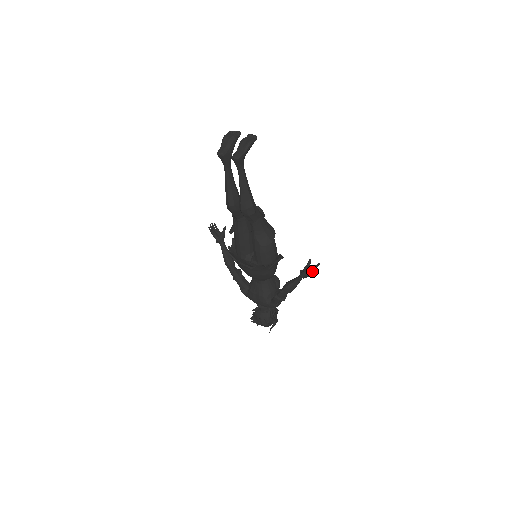
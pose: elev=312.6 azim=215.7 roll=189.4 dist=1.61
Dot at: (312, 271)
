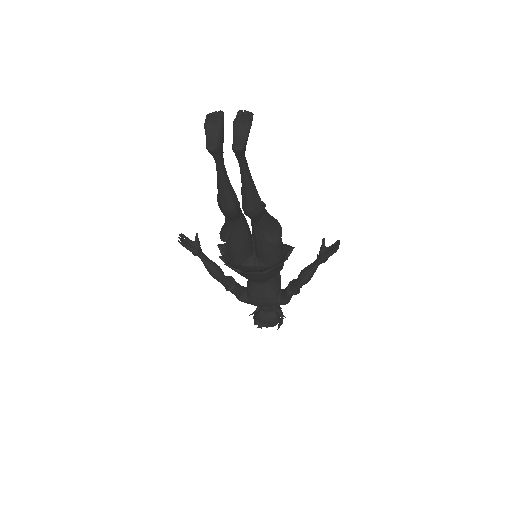
Dot at: (335, 252)
